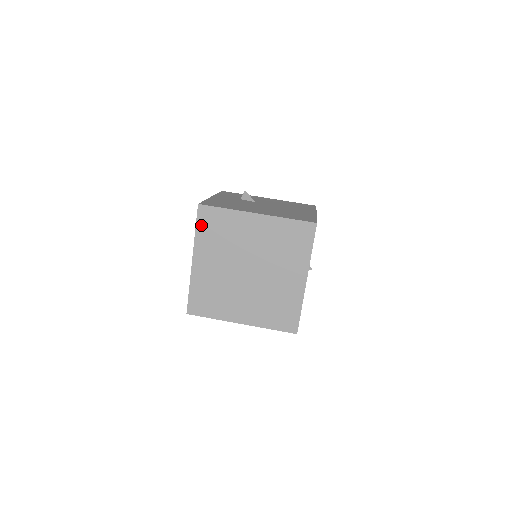
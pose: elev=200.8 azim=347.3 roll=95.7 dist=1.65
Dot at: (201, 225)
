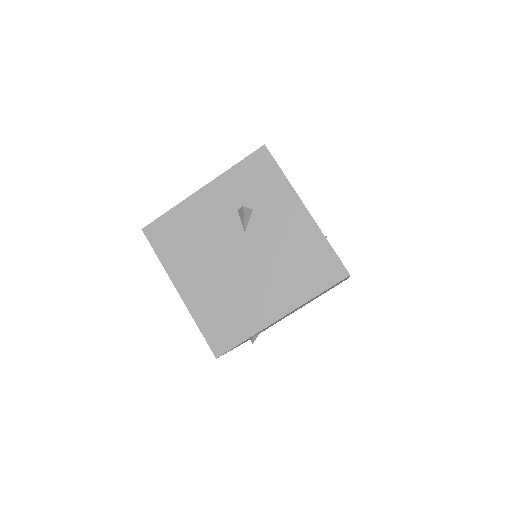
Dot at: occluded
